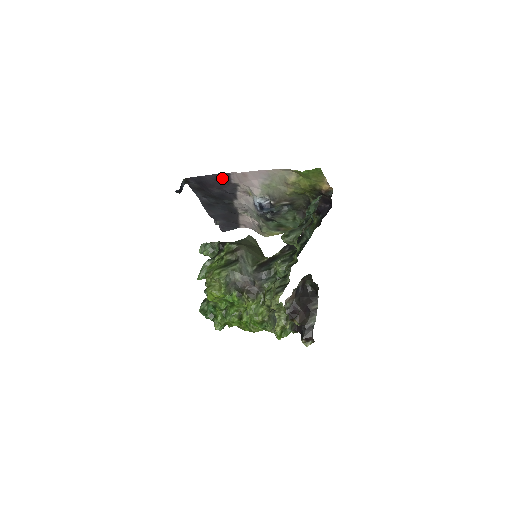
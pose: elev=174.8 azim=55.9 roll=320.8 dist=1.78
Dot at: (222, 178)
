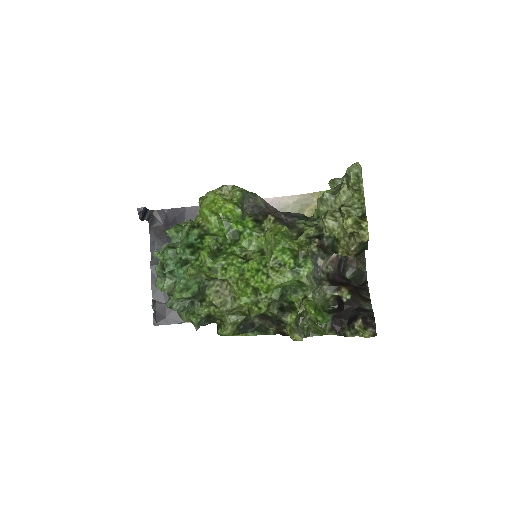
Dot at: occluded
